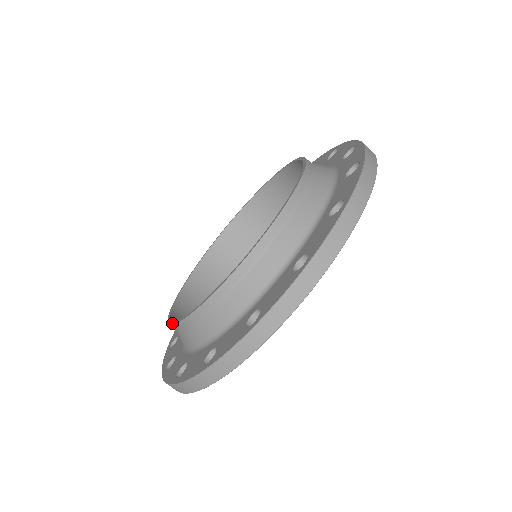
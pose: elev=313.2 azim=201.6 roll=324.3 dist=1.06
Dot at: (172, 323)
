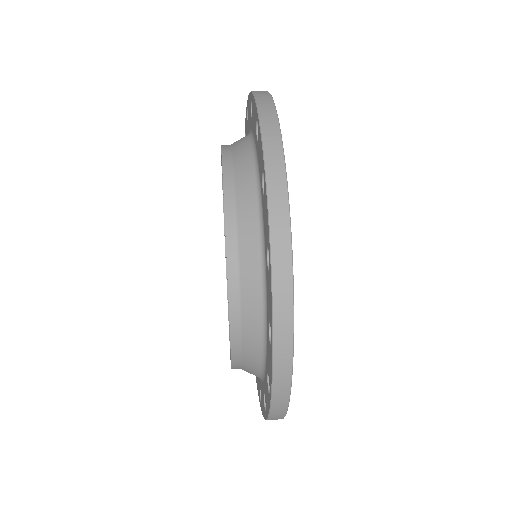
Dot at: occluded
